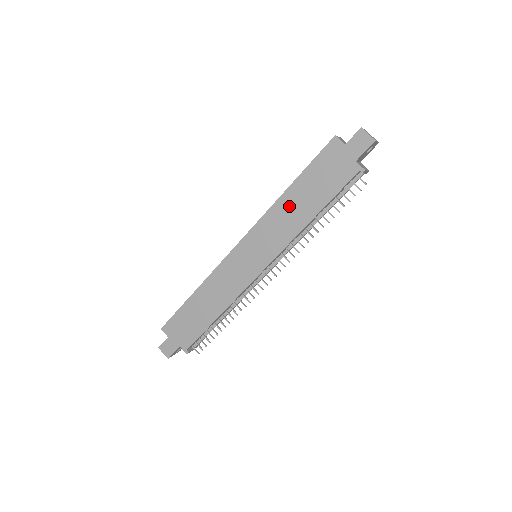
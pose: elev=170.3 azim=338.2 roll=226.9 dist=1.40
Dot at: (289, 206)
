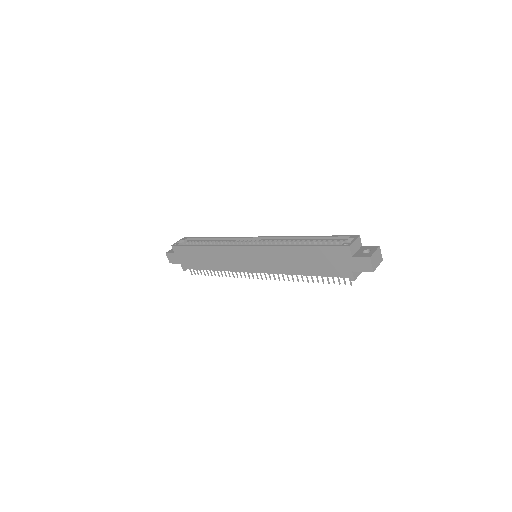
Dot at: (292, 256)
